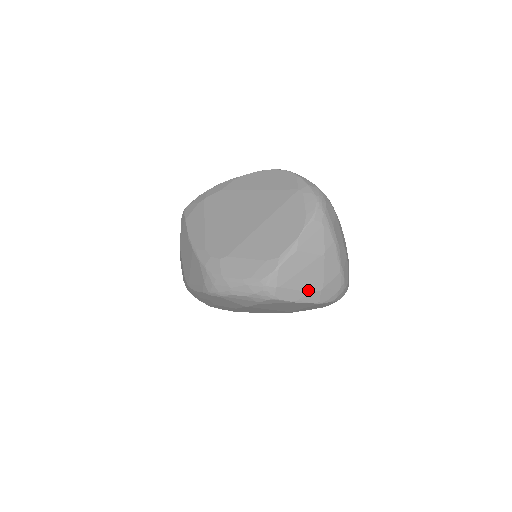
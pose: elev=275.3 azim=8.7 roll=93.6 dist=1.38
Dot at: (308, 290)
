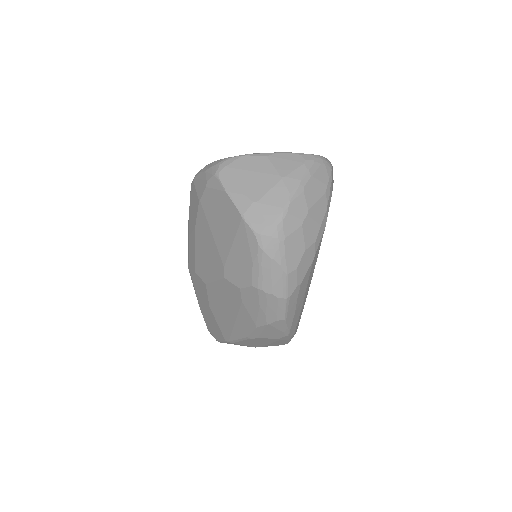
Dot at: (245, 191)
